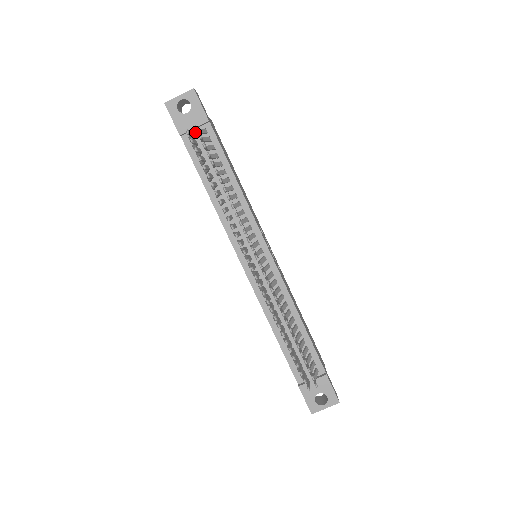
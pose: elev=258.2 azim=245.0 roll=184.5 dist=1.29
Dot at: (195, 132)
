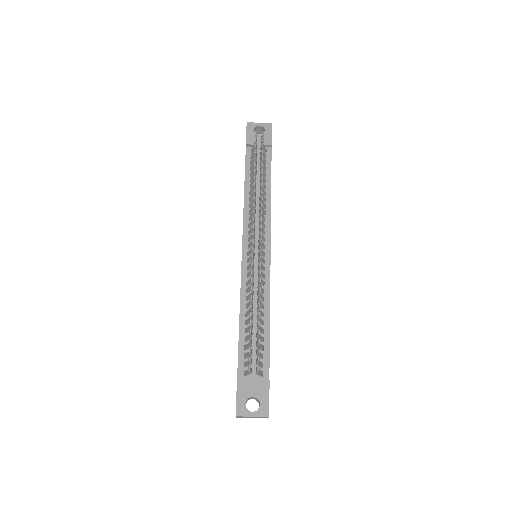
Dot at: (258, 147)
